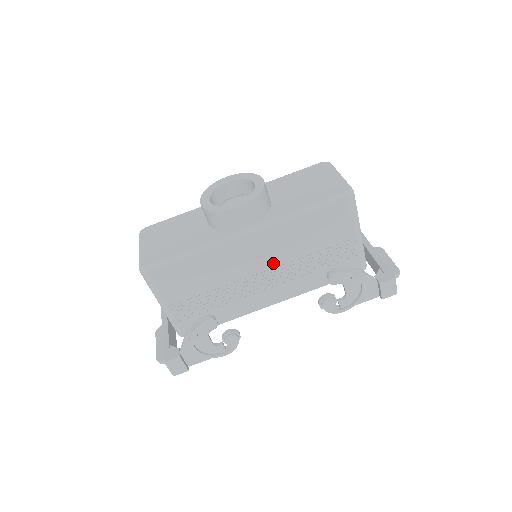
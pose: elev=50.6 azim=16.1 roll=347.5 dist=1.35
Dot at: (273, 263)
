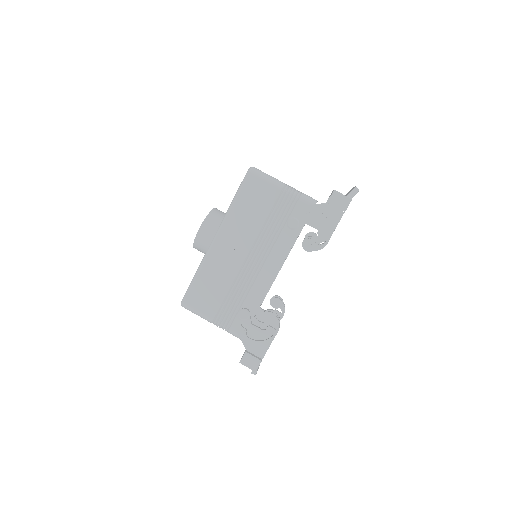
Dot at: (247, 245)
